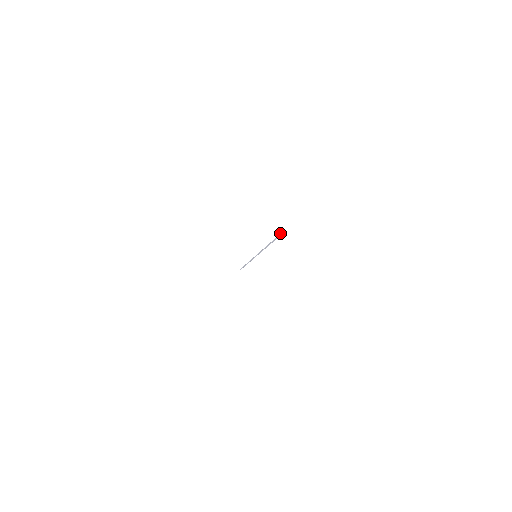
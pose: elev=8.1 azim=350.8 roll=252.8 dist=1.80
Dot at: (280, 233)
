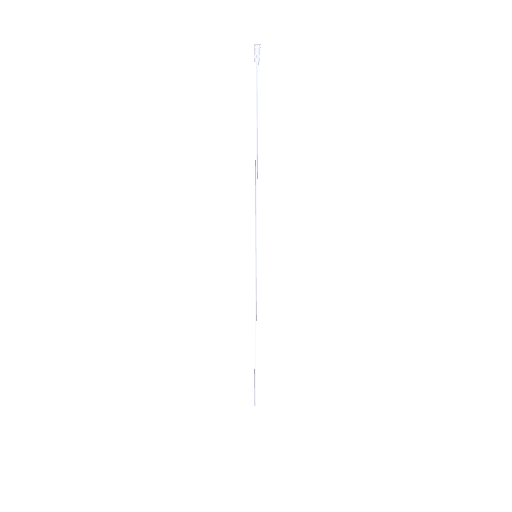
Dot at: (255, 44)
